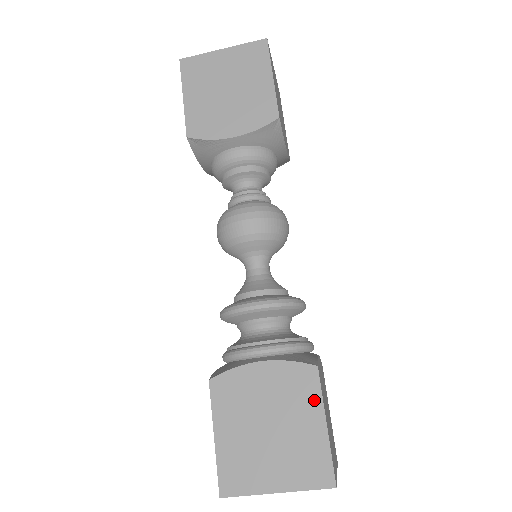
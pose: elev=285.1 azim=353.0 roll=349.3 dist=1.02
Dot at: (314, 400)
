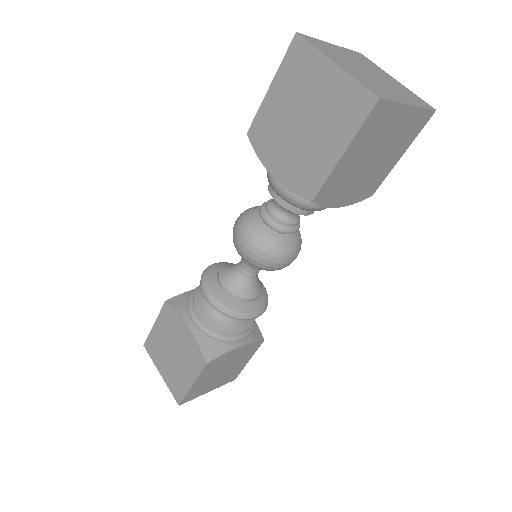
Dot at: (252, 354)
